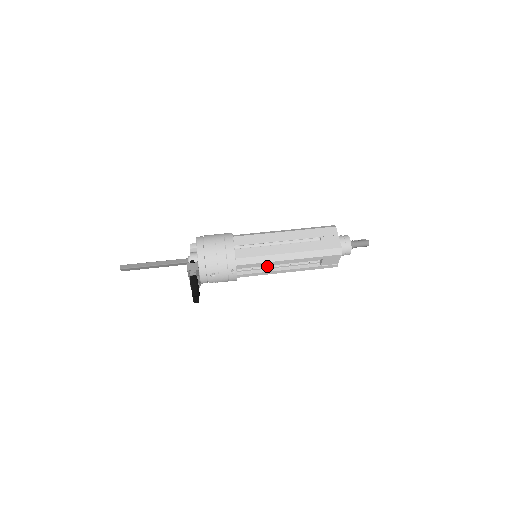
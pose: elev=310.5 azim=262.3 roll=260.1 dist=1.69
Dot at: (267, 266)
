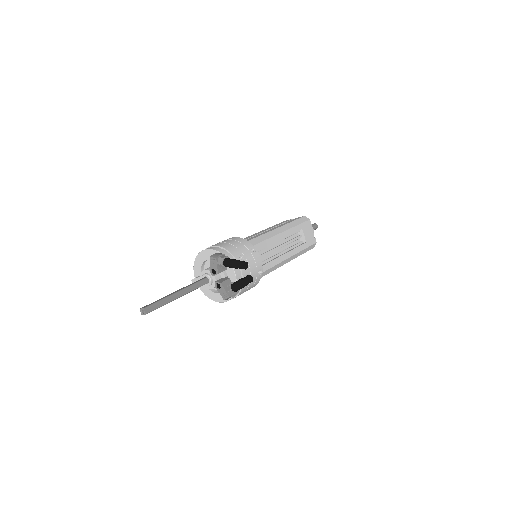
Dot at: (272, 257)
